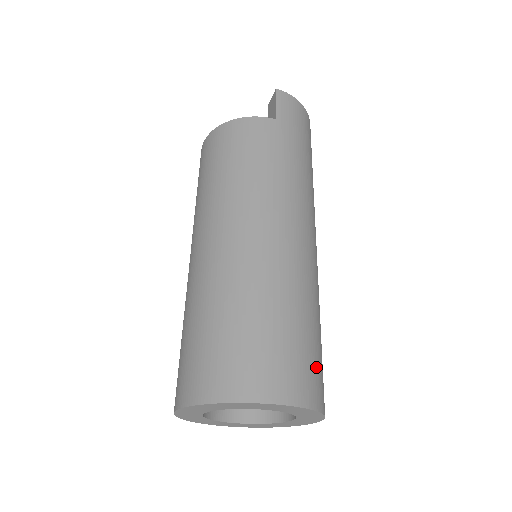
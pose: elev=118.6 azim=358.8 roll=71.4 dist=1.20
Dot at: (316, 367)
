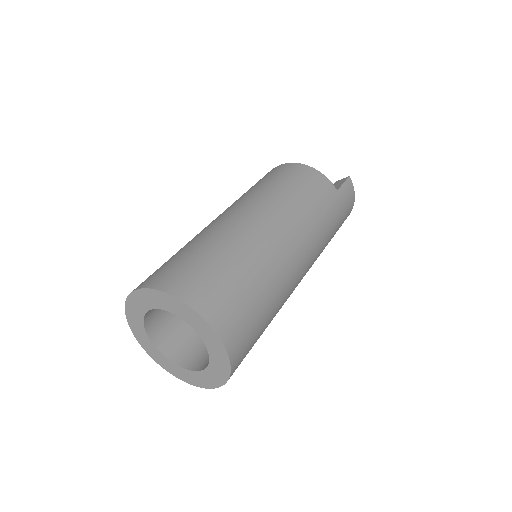
Dot at: (250, 344)
